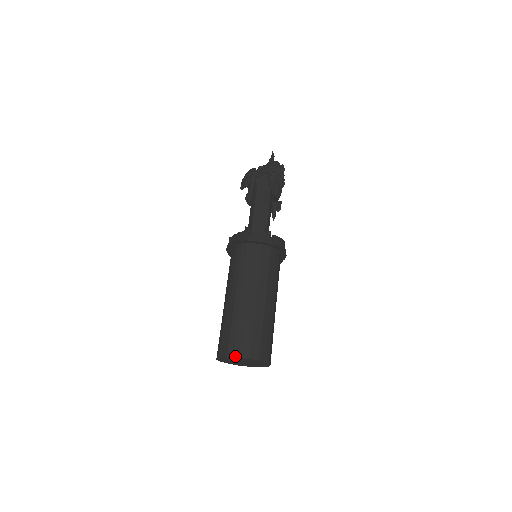
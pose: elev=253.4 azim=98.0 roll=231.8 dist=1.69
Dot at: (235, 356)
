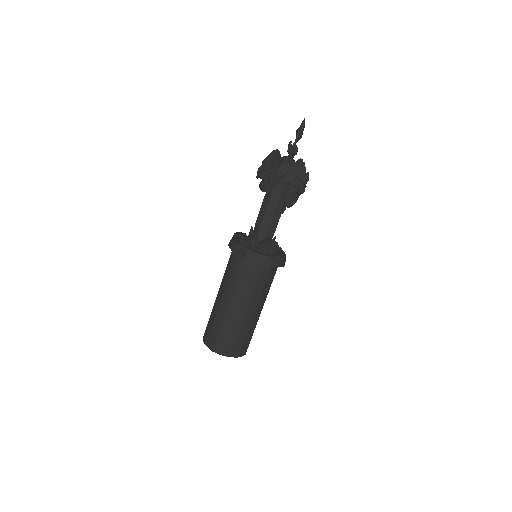
Dot at: (219, 353)
